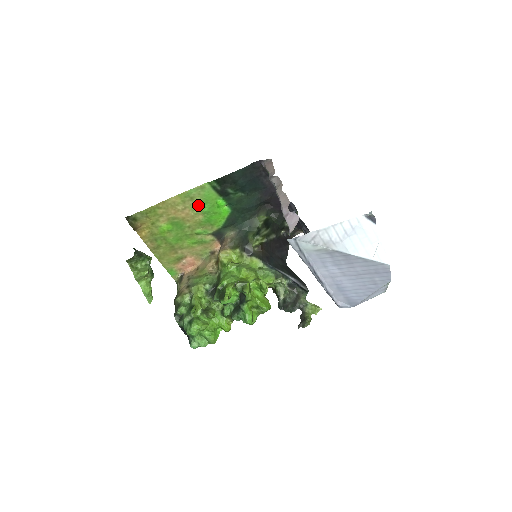
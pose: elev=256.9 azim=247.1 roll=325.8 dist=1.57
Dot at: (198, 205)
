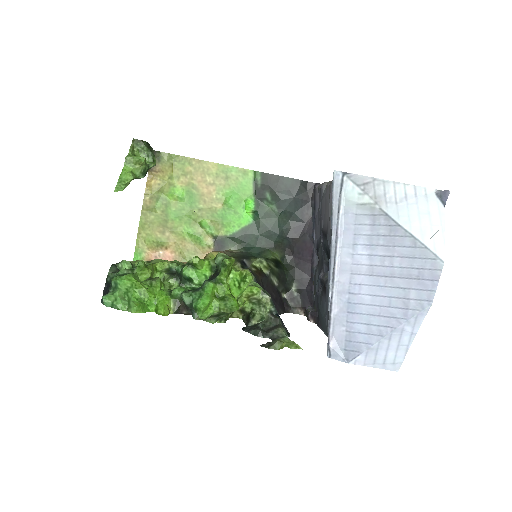
Dot at: (227, 190)
